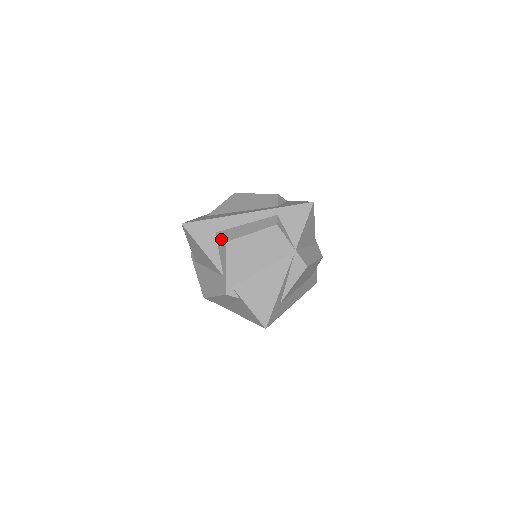
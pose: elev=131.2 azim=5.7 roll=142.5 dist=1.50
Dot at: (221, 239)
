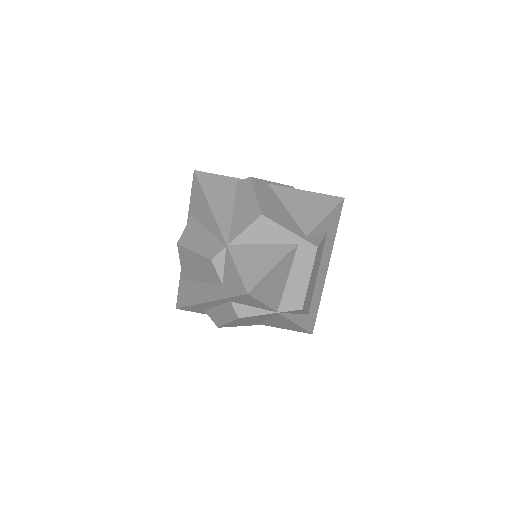
Dot at: (213, 321)
